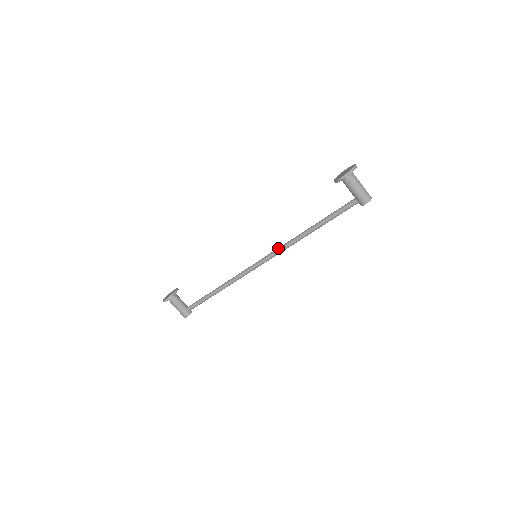
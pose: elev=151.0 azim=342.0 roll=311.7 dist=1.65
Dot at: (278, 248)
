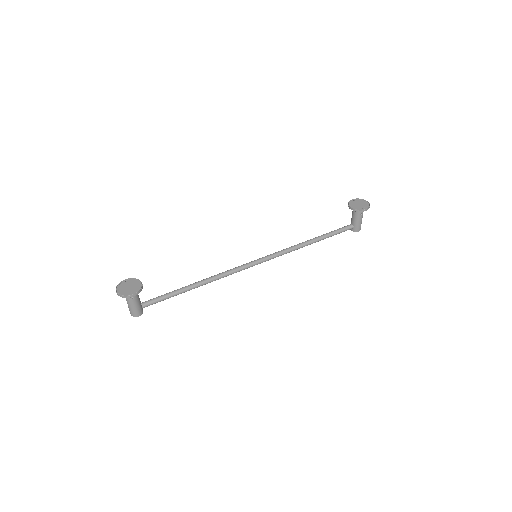
Dot at: (279, 252)
